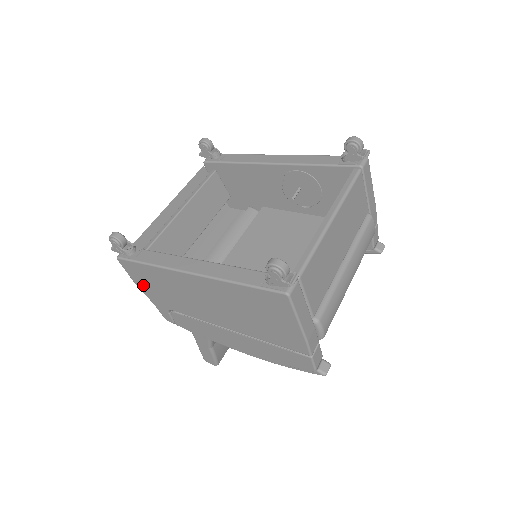
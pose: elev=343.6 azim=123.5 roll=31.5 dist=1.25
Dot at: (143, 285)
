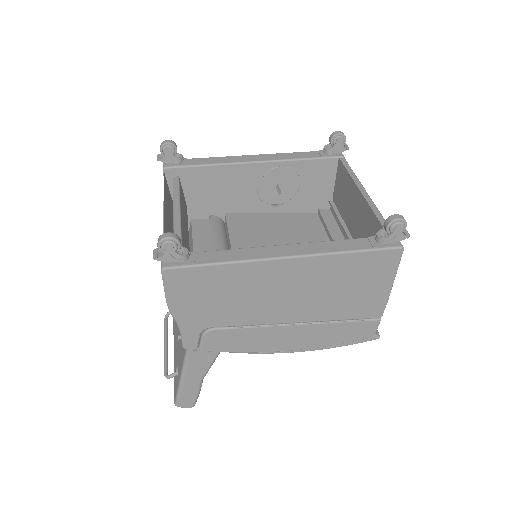
Dot at: (184, 302)
